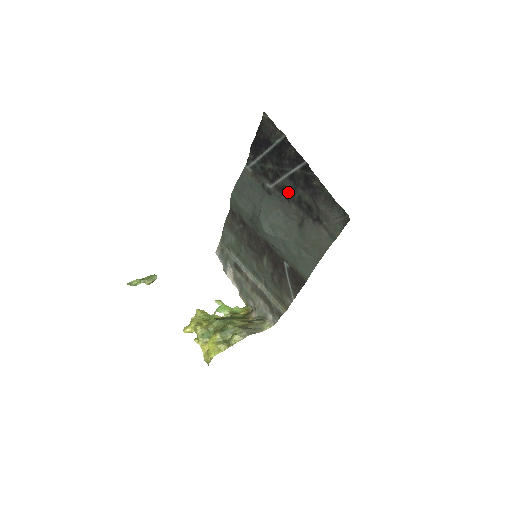
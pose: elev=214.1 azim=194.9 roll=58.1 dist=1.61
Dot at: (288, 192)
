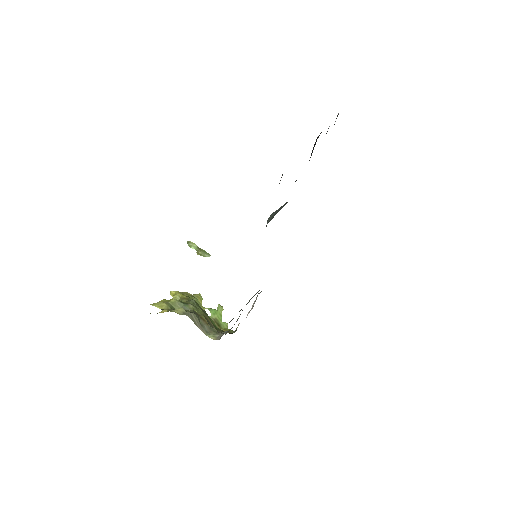
Dot at: occluded
